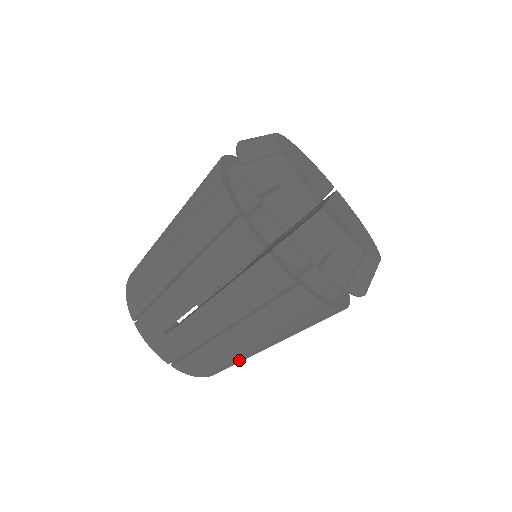
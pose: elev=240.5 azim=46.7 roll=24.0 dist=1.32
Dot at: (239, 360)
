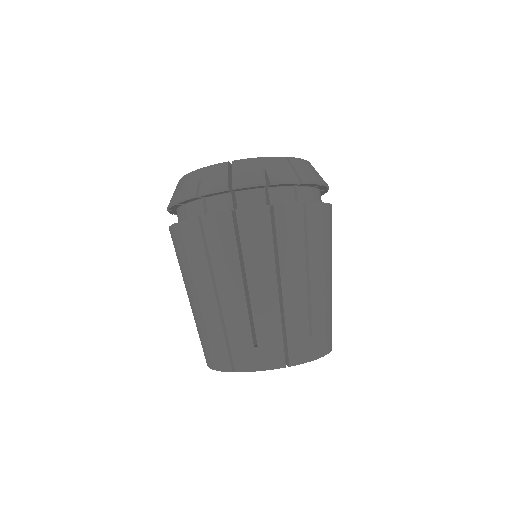
Dot at: occluded
